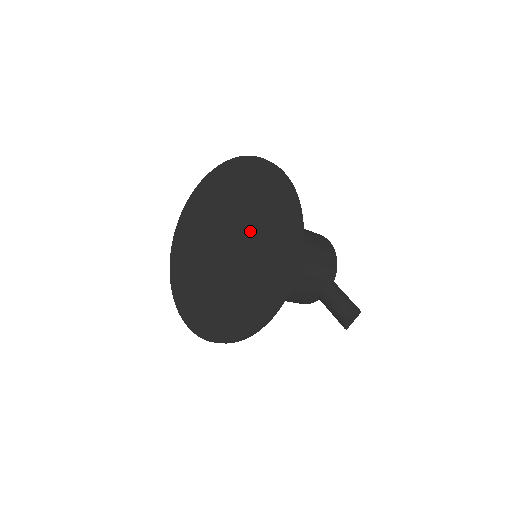
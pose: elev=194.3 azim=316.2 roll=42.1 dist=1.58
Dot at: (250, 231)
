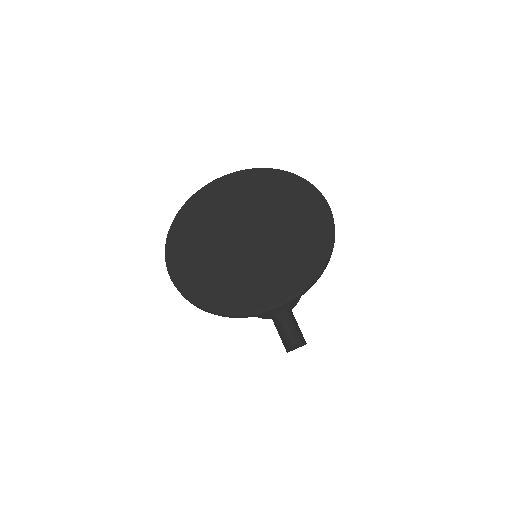
Dot at: (279, 234)
